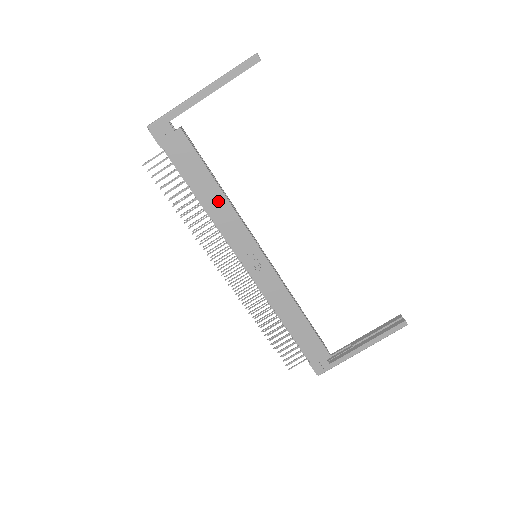
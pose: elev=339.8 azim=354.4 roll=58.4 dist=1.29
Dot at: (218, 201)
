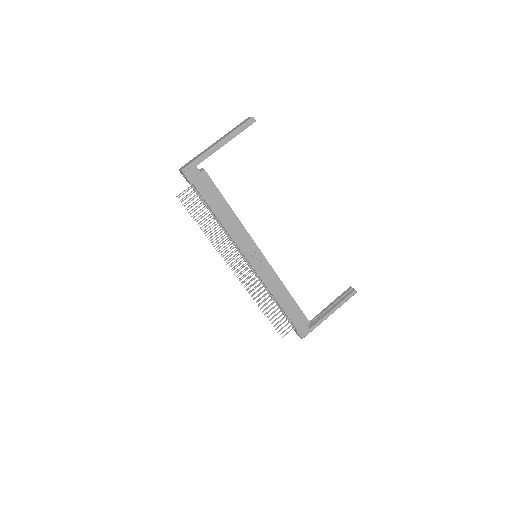
Dot at: (231, 219)
